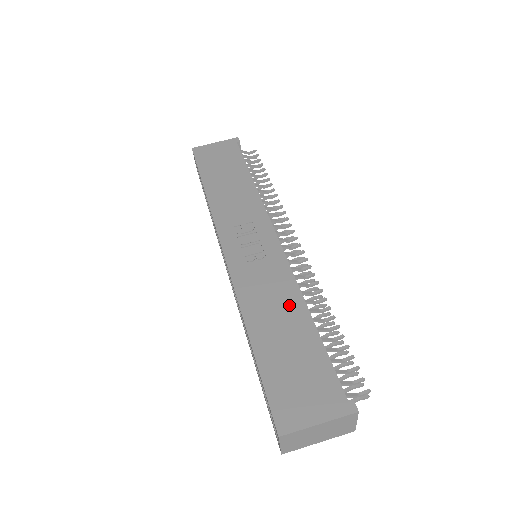
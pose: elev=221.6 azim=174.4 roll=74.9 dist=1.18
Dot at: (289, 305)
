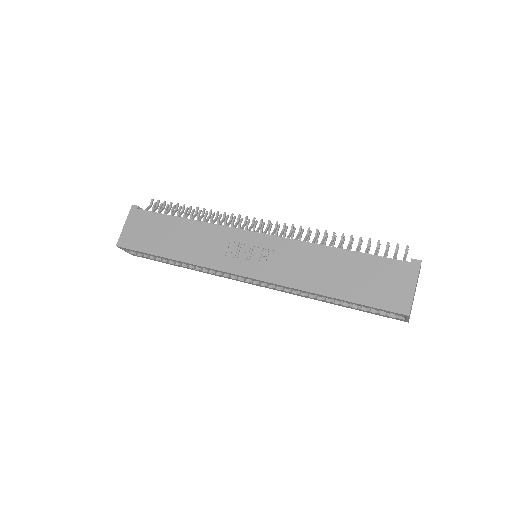
Dot at: (320, 257)
